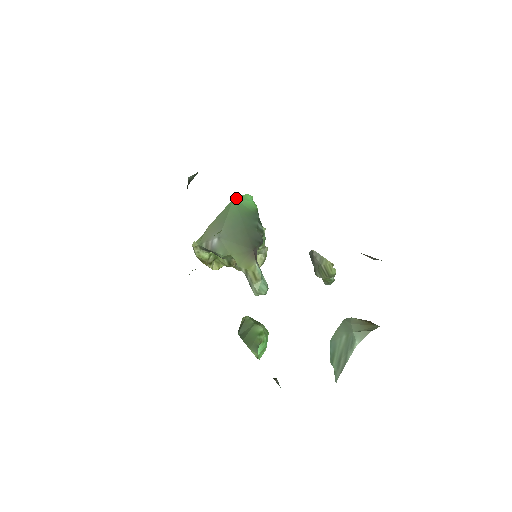
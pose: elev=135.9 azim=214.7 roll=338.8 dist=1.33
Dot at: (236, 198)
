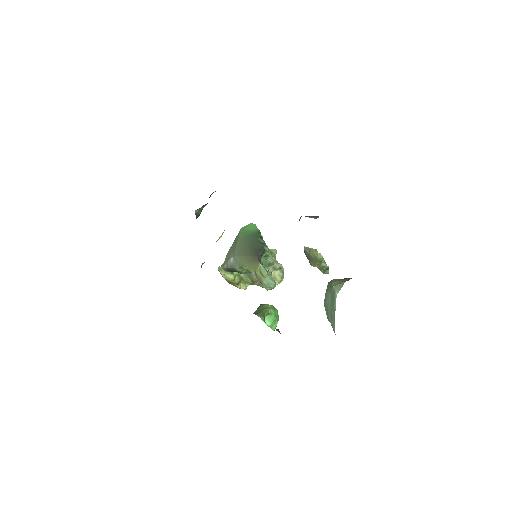
Dot at: (243, 227)
